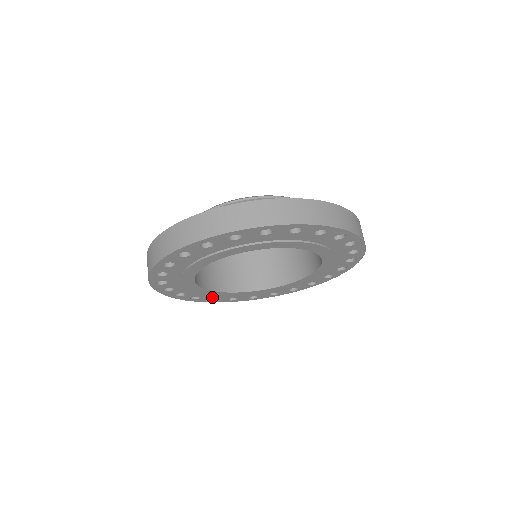
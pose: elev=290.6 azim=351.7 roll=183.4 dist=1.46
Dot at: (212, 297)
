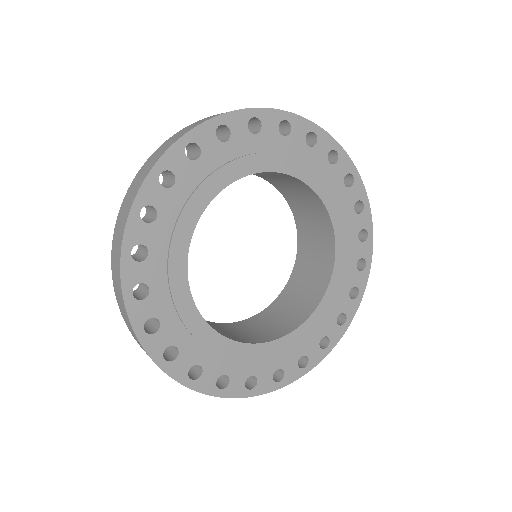
Dot at: (295, 358)
